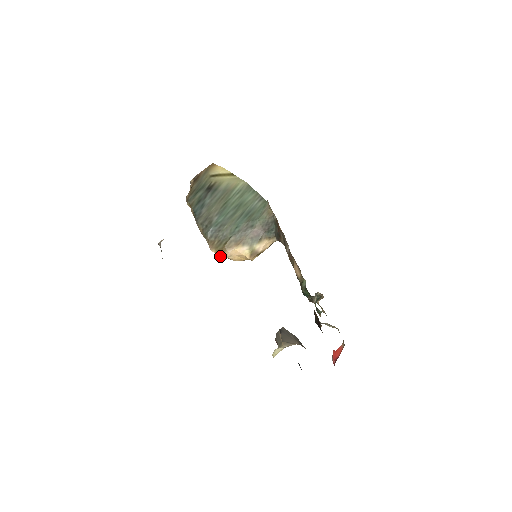
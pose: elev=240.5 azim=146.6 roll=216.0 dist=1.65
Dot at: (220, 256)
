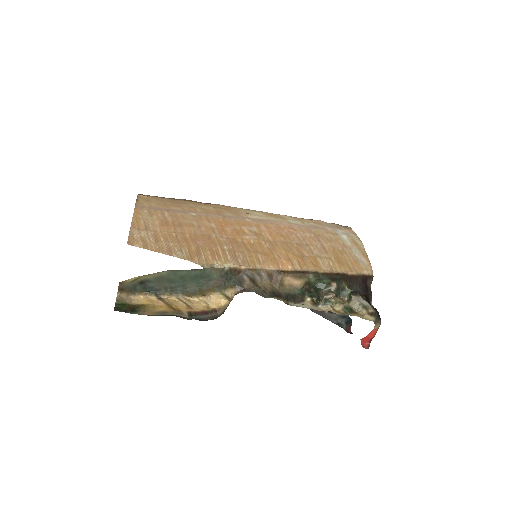
Dot at: (203, 299)
